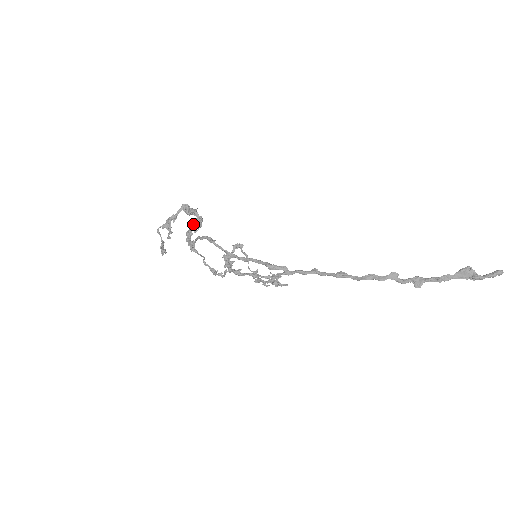
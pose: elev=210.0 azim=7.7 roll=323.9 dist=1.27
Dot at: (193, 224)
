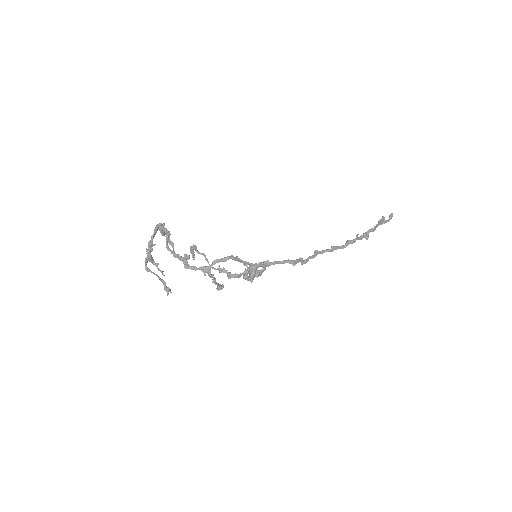
Dot at: (167, 244)
